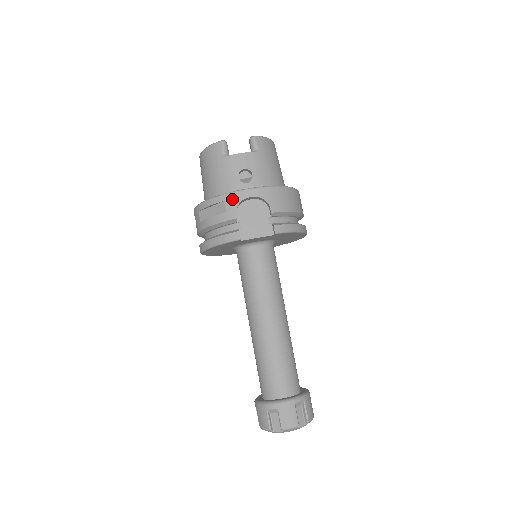
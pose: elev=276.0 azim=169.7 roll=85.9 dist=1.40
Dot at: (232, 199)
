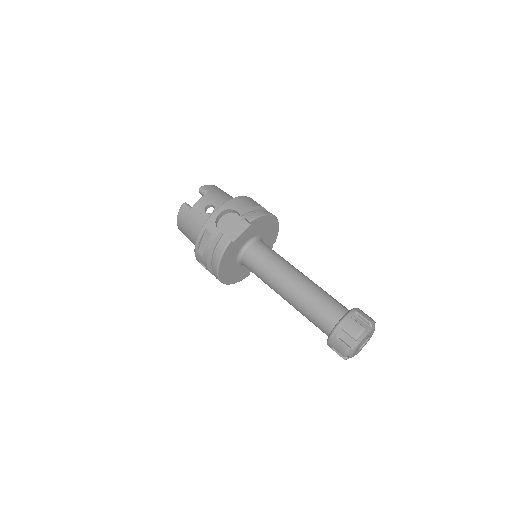
Dot at: (209, 224)
